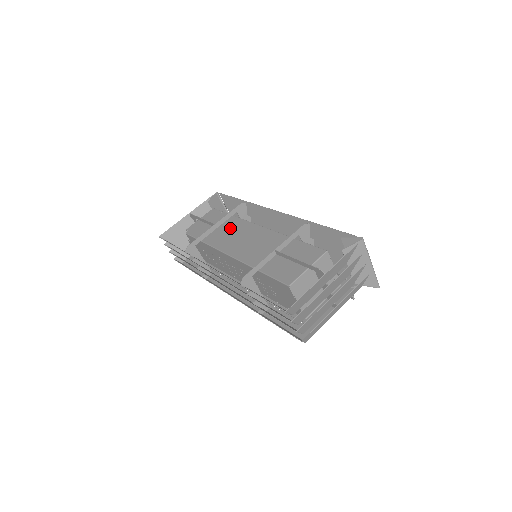
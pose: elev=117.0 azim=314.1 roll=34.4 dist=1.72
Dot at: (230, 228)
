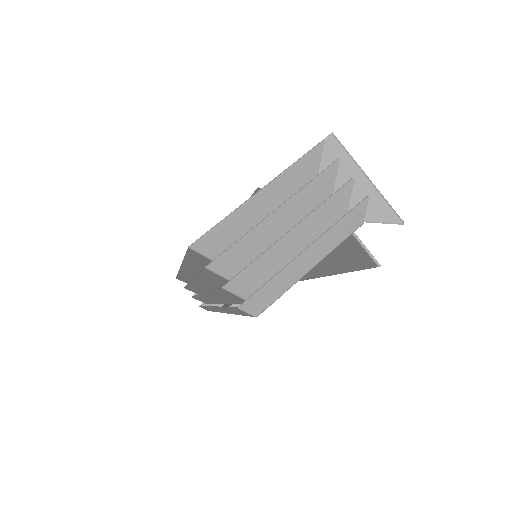
Dot at: occluded
